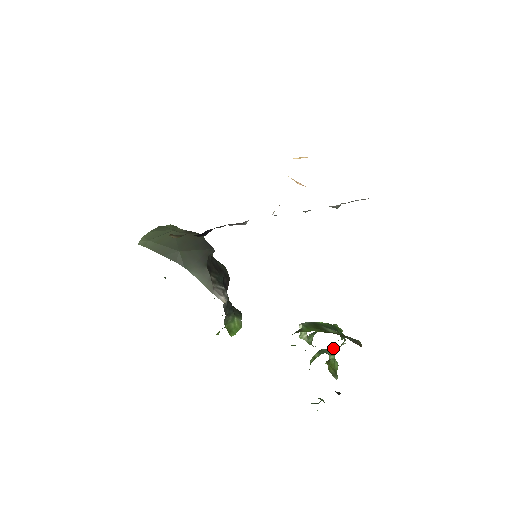
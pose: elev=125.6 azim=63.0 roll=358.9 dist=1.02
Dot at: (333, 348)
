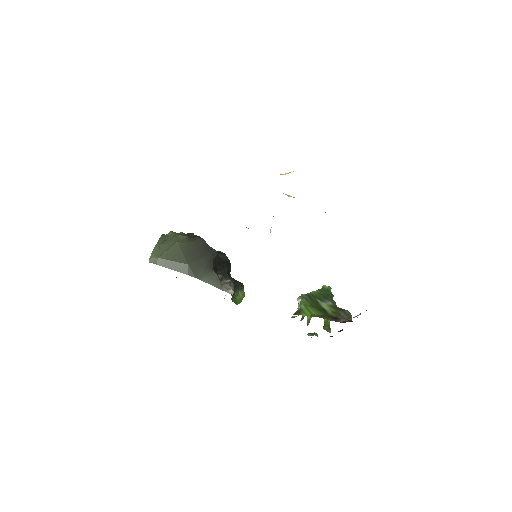
Dot at: occluded
